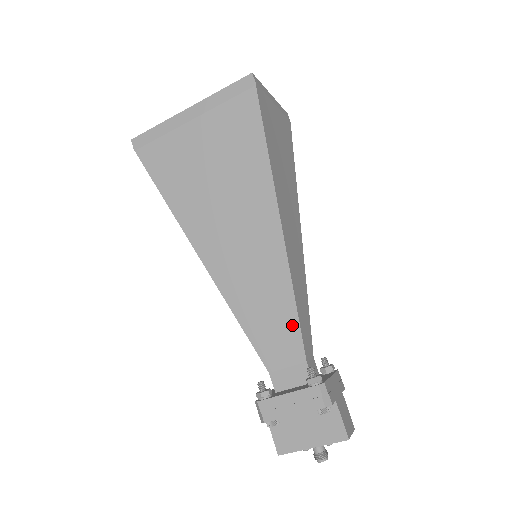
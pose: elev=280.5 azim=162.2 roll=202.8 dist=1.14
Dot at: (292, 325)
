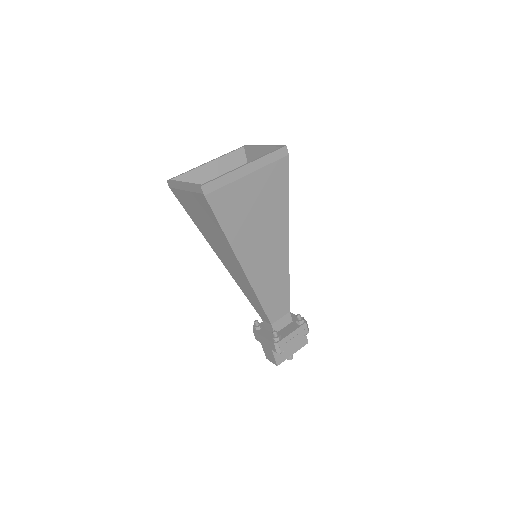
Dot at: (286, 295)
